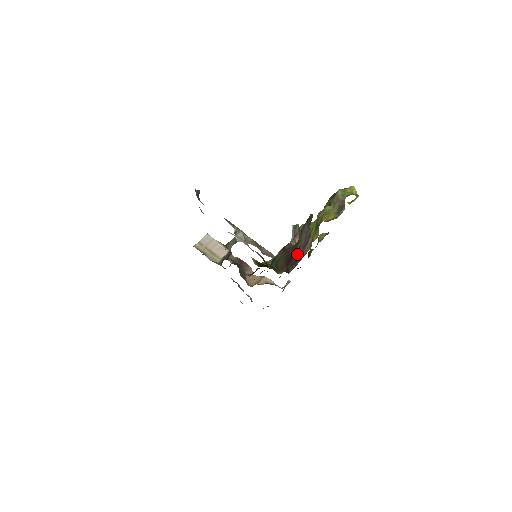
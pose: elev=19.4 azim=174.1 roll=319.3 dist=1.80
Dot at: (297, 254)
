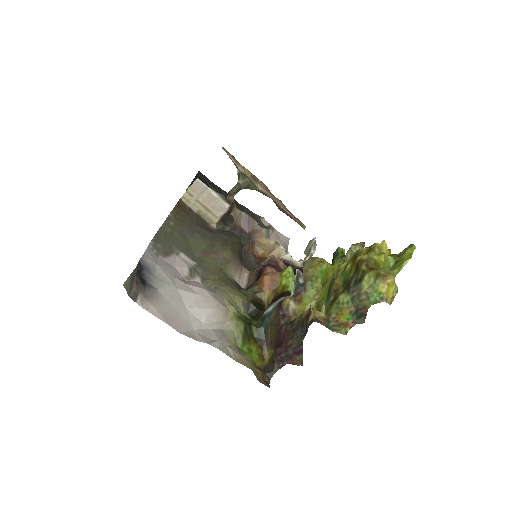
Dot at: (286, 351)
